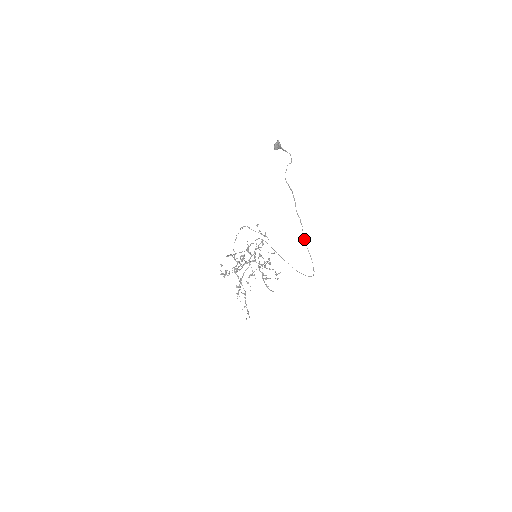
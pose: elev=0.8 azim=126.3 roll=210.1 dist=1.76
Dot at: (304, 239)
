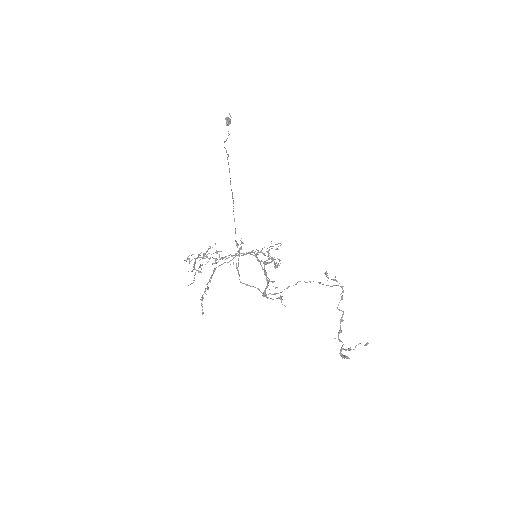
Dot at: (228, 154)
